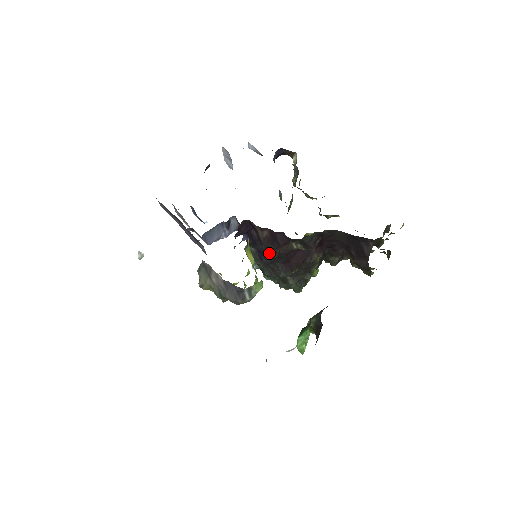
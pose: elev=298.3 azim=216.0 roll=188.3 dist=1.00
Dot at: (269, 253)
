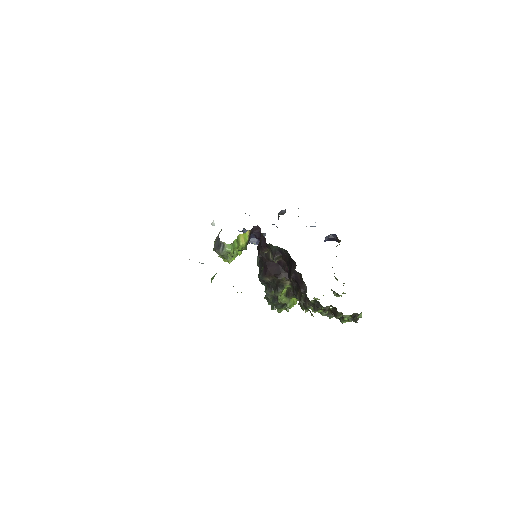
Dot at: (258, 252)
